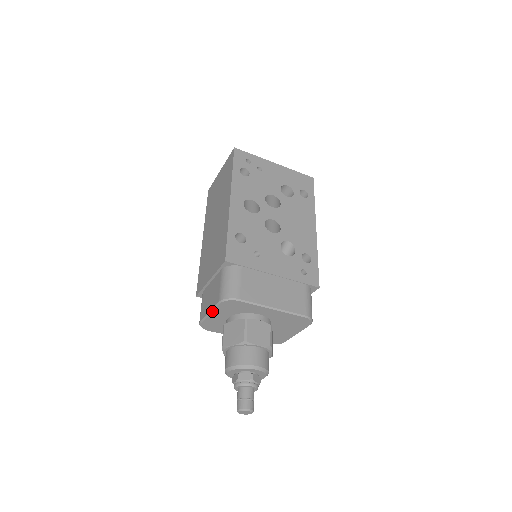
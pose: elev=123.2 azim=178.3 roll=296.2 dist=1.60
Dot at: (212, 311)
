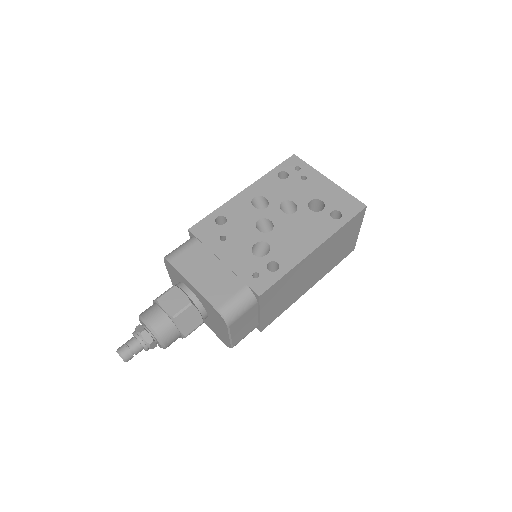
Dot at: occluded
